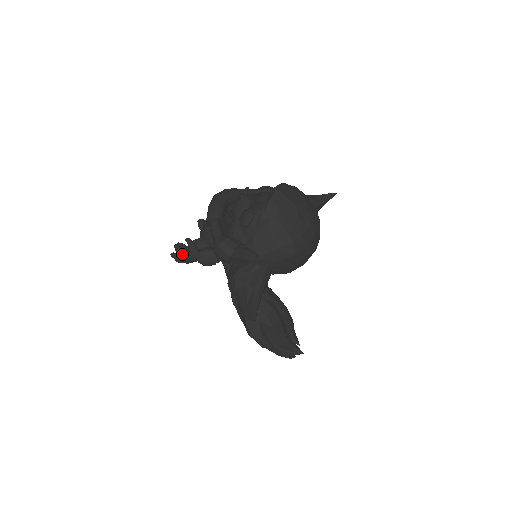
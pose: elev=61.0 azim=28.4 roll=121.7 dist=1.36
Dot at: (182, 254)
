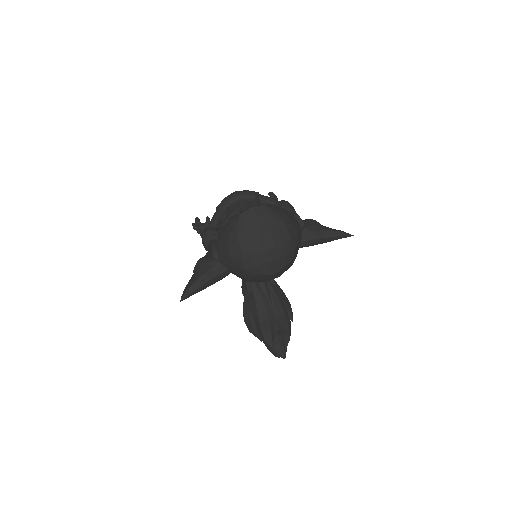
Dot at: (198, 227)
